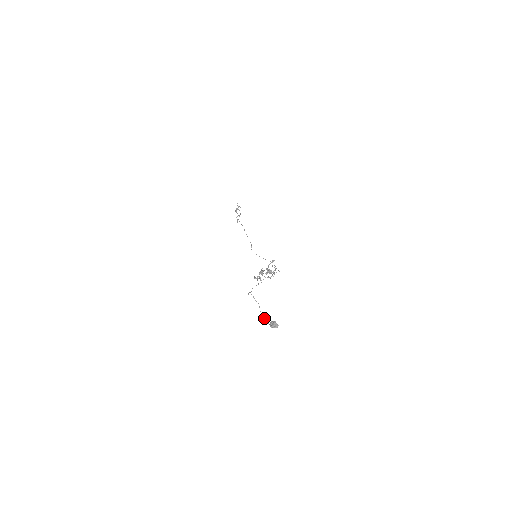
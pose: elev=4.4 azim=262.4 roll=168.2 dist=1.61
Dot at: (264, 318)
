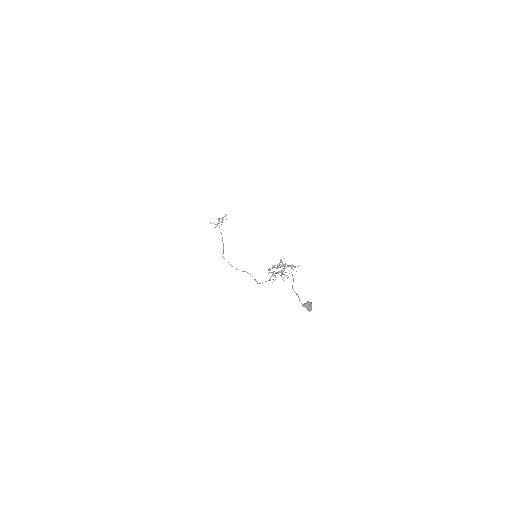
Dot at: (297, 294)
